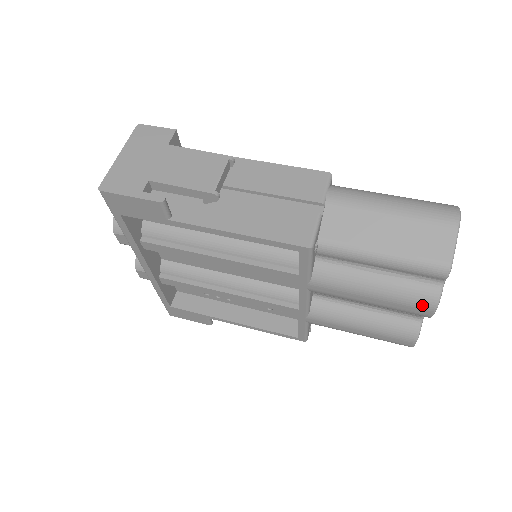
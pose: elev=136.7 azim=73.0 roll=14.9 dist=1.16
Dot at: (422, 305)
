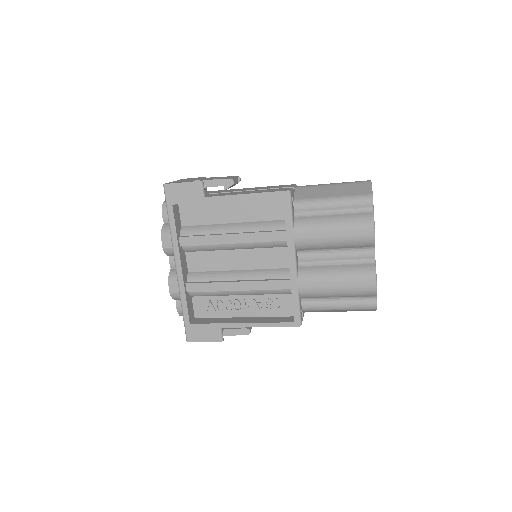
Dot at: (365, 225)
